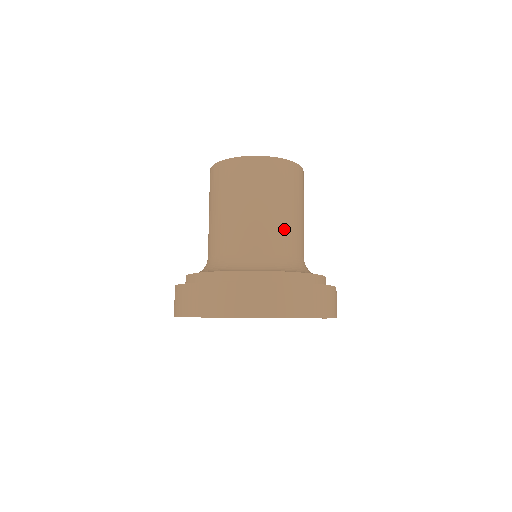
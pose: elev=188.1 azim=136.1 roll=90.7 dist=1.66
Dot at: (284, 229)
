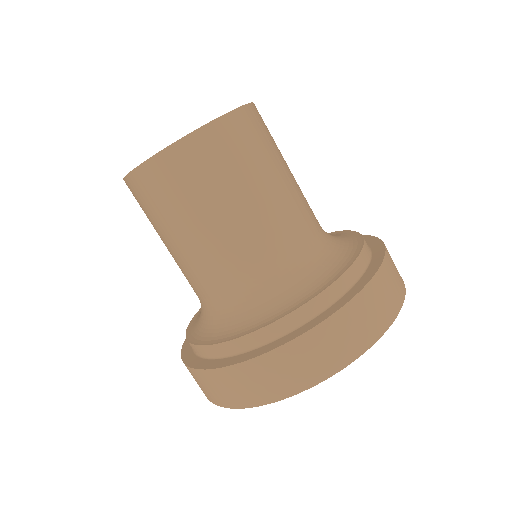
Dot at: (302, 202)
